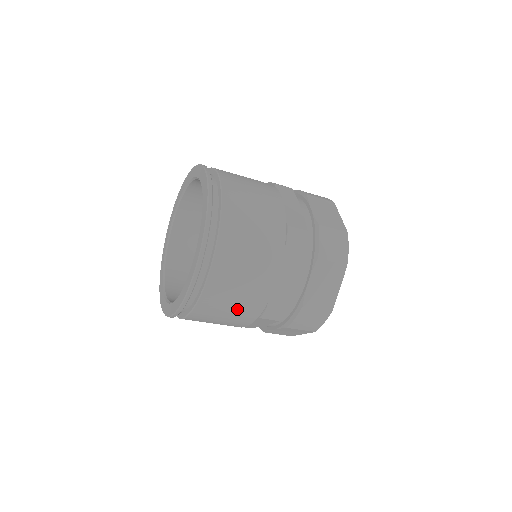
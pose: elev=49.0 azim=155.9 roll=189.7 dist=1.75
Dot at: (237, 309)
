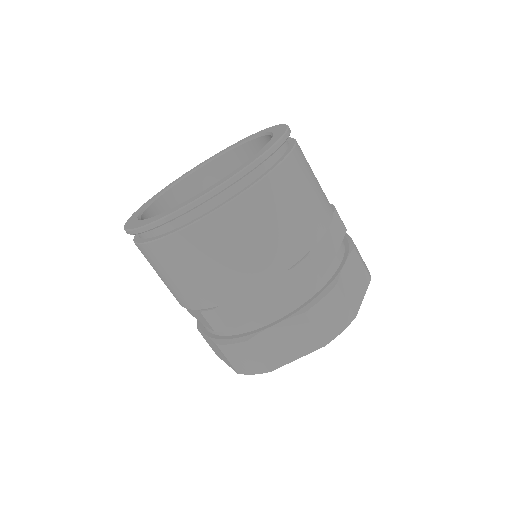
Dot at: (187, 283)
